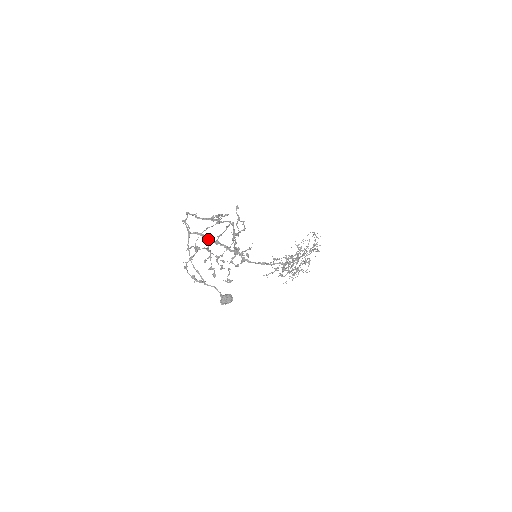
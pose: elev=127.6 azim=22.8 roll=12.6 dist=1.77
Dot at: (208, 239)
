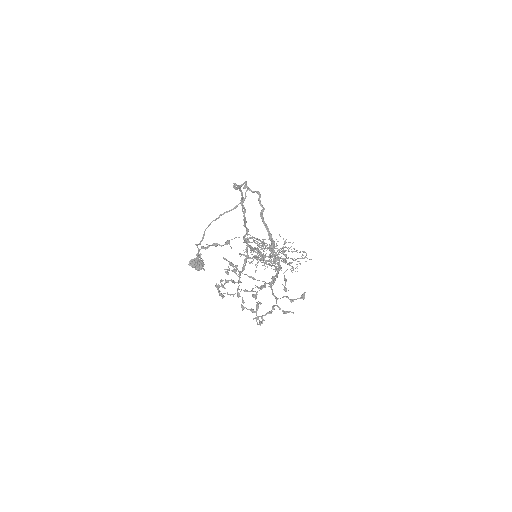
Dot at: occluded
